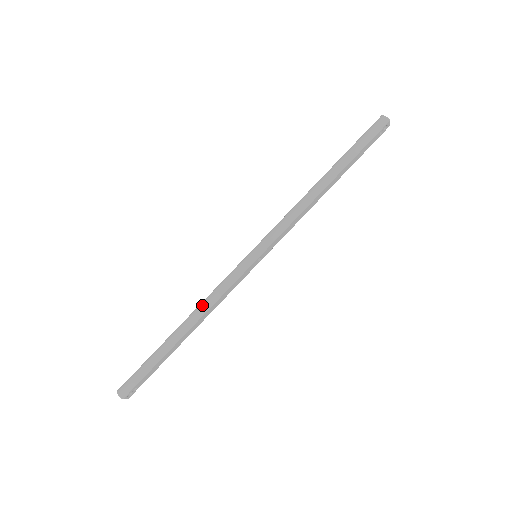
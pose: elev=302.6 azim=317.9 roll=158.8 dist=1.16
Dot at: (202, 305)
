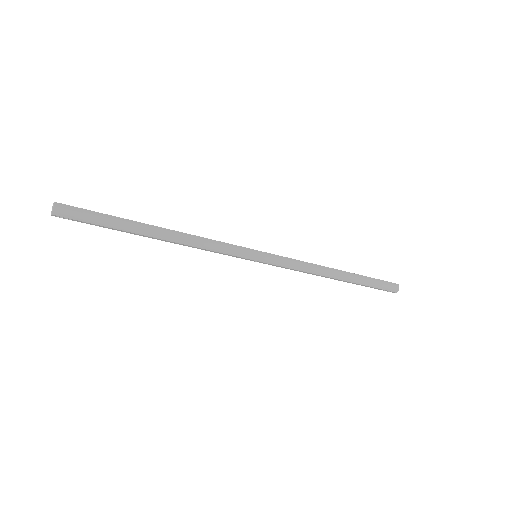
Dot at: (192, 238)
